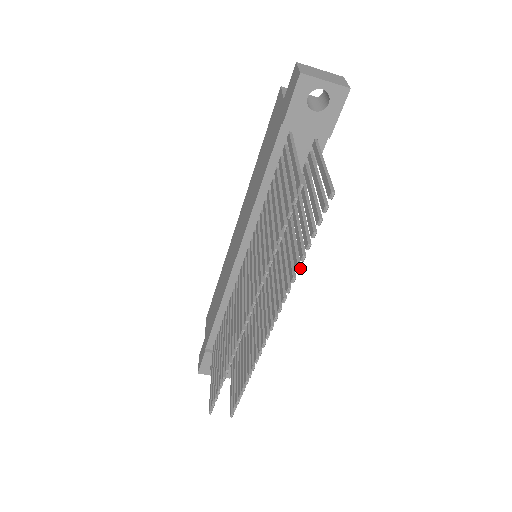
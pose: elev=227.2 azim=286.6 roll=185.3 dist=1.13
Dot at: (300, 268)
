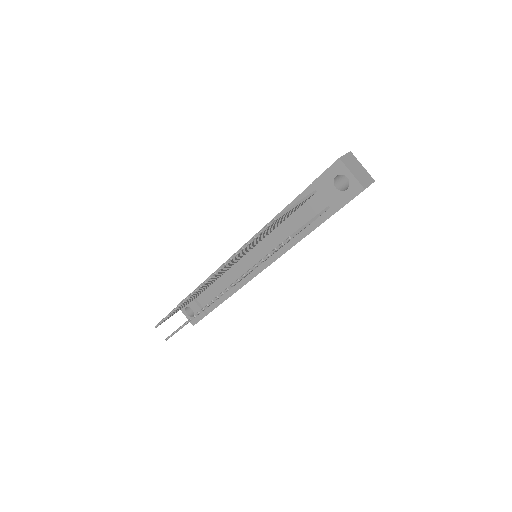
Dot at: occluded
